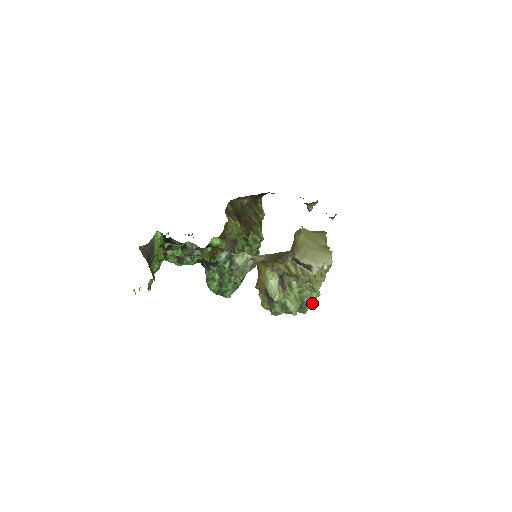
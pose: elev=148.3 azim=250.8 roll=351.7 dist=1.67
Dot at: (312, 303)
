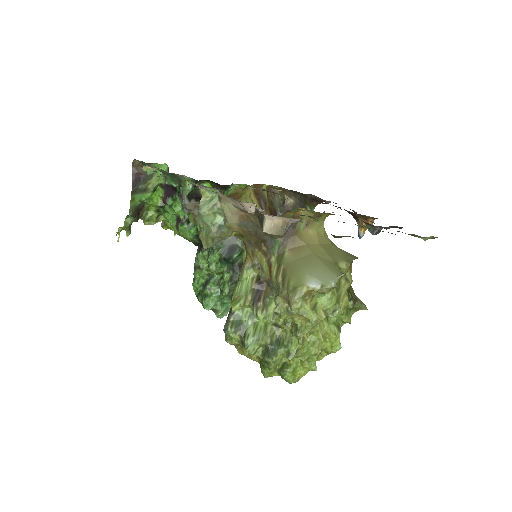
Dot at: (286, 355)
